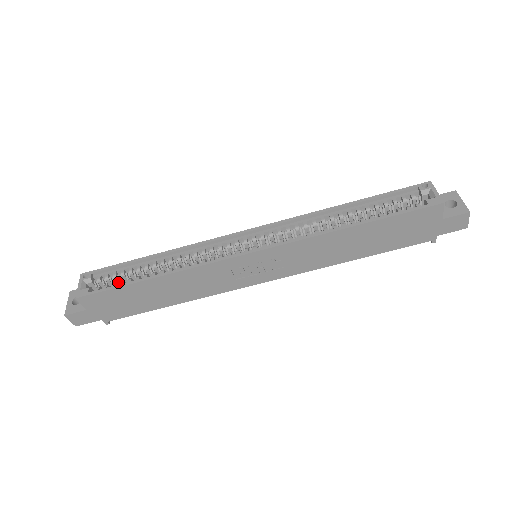
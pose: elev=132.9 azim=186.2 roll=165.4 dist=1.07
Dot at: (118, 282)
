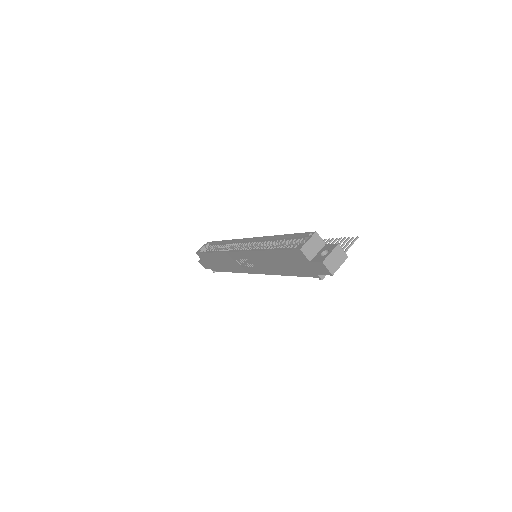
Dot at: occluded
